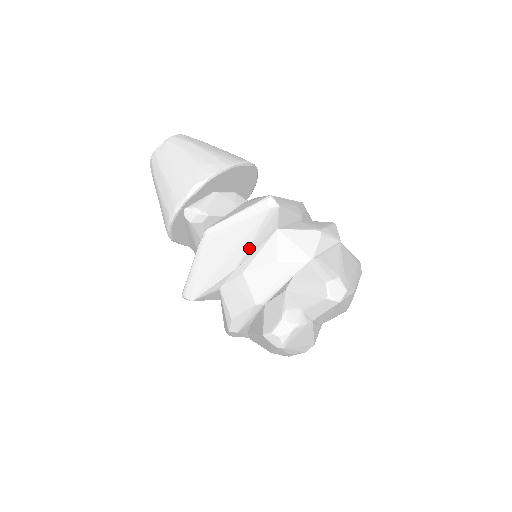
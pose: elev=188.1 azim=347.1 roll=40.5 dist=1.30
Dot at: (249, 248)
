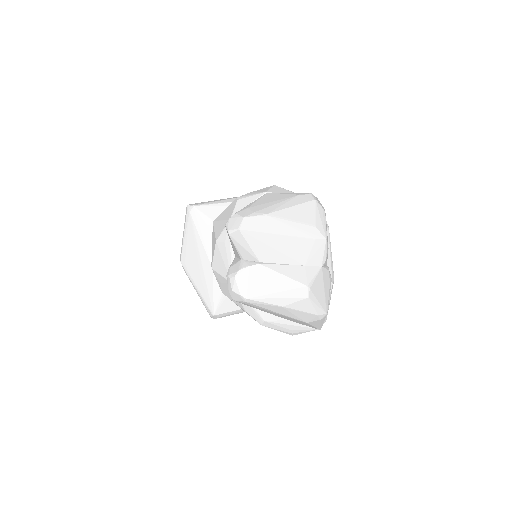
Dot at: (206, 249)
